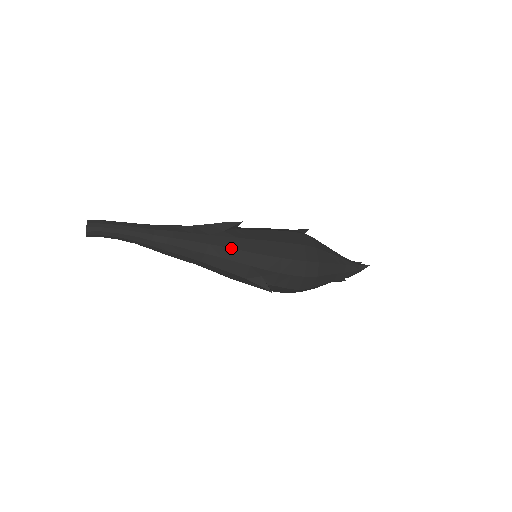
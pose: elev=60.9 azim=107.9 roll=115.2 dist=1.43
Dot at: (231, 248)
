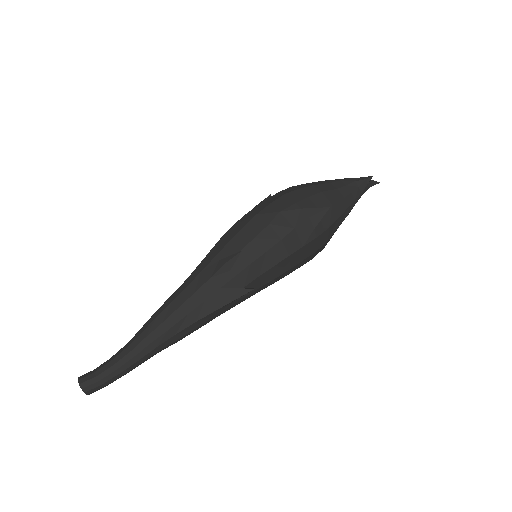
Dot at: occluded
